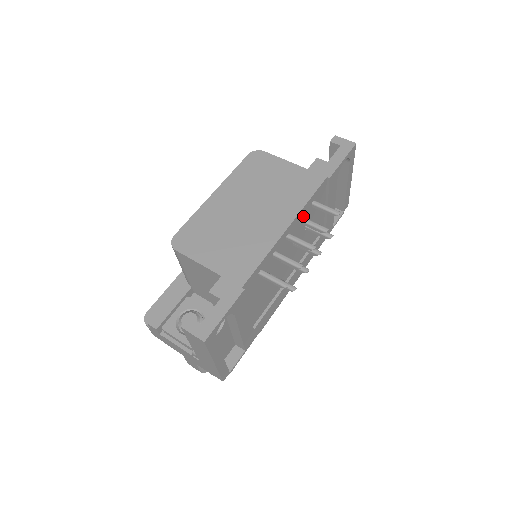
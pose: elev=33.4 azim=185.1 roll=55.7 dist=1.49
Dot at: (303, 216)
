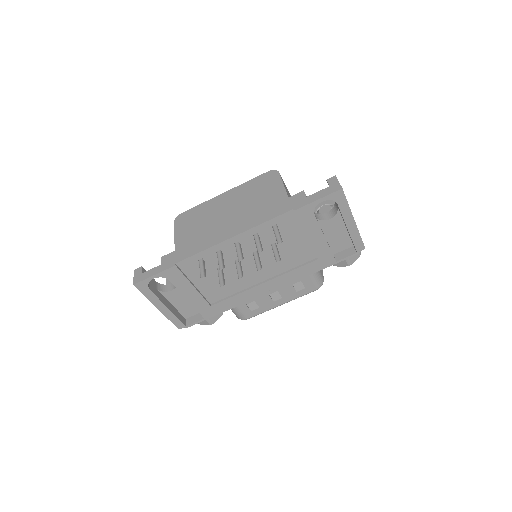
Dot at: (260, 234)
